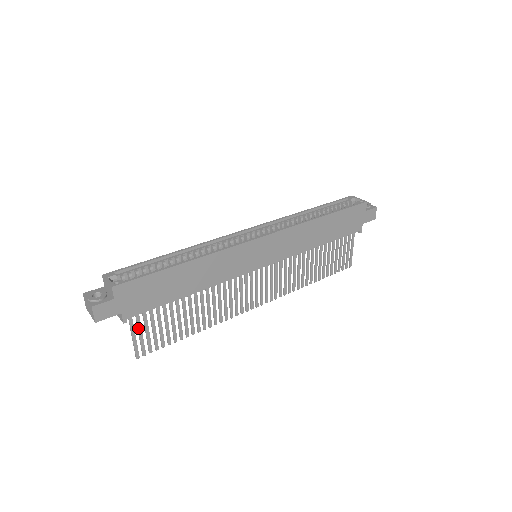
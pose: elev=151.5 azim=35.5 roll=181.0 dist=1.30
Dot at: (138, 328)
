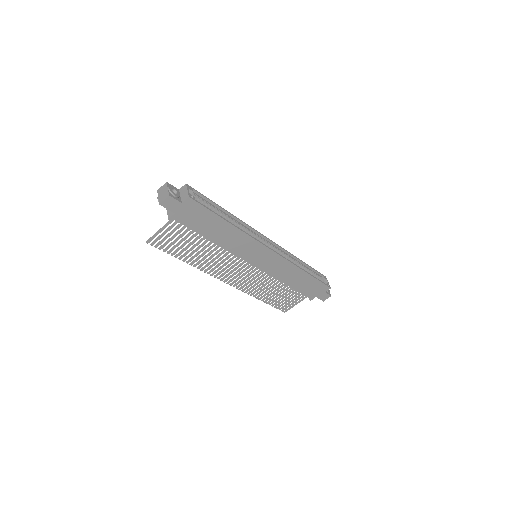
Dot at: (168, 228)
